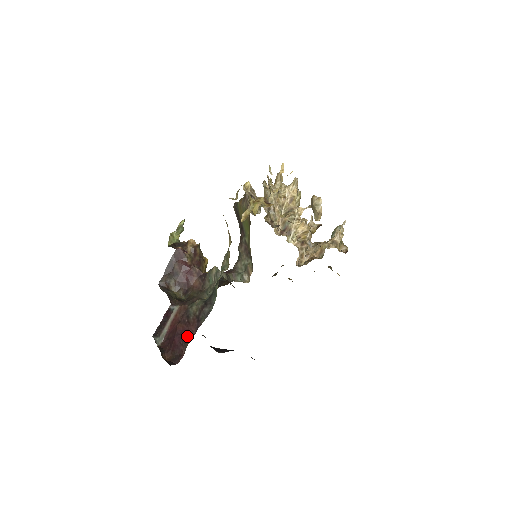
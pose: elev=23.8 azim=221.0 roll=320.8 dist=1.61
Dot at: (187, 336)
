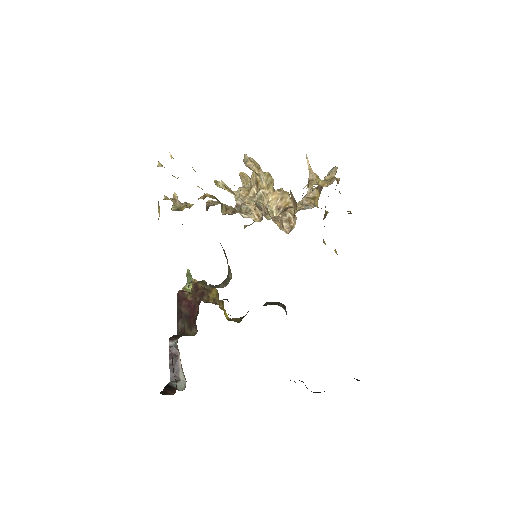
Dot at: occluded
